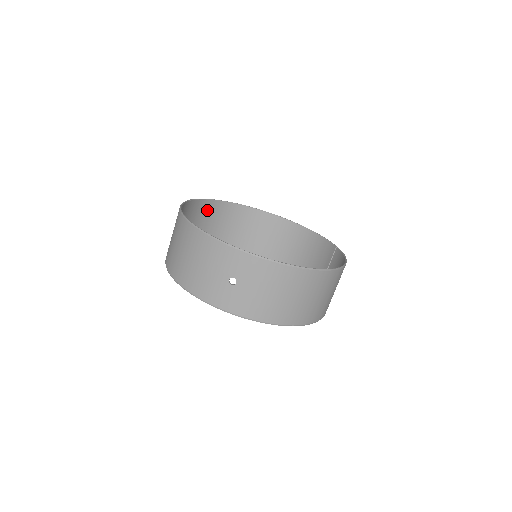
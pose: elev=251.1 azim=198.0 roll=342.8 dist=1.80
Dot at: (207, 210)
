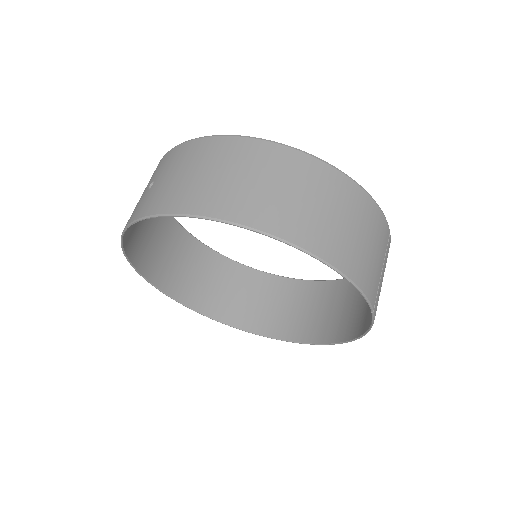
Dot at: (245, 279)
